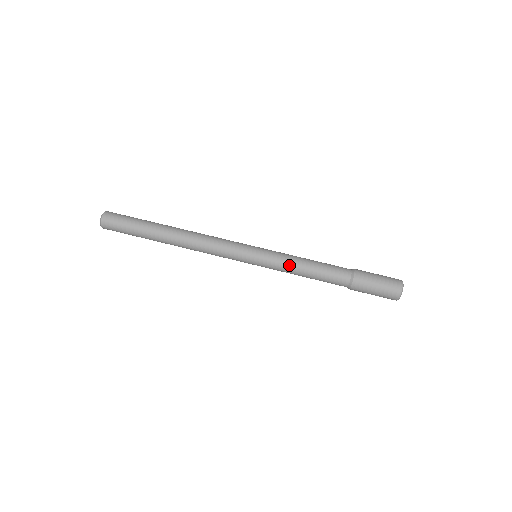
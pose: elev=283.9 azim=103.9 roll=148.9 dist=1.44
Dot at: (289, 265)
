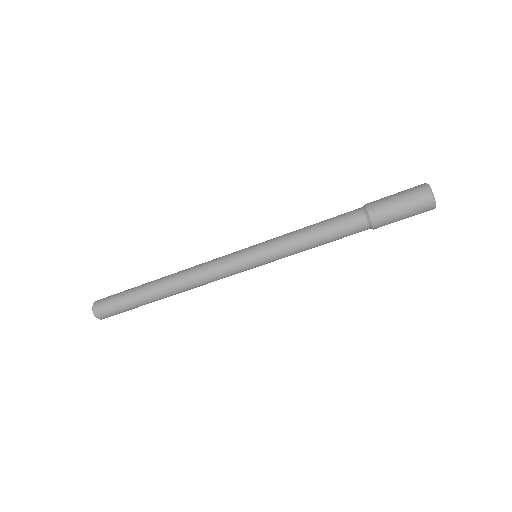
Dot at: occluded
